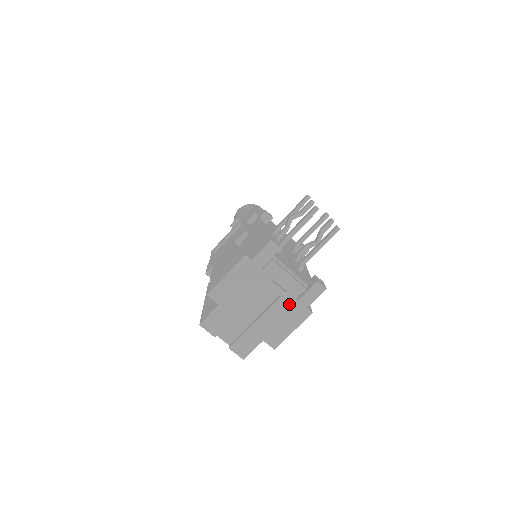
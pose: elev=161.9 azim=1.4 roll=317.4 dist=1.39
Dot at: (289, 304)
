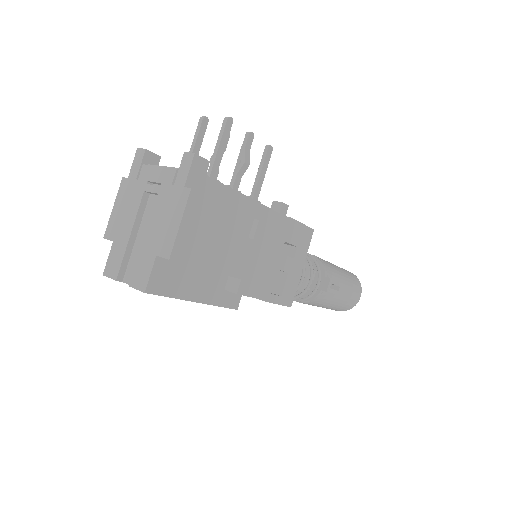
Dot at: (167, 196)
